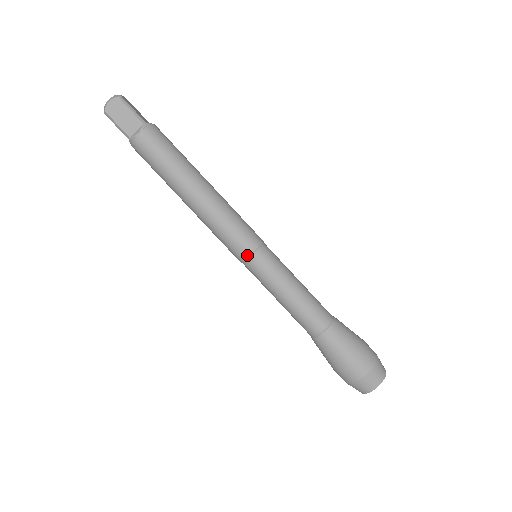
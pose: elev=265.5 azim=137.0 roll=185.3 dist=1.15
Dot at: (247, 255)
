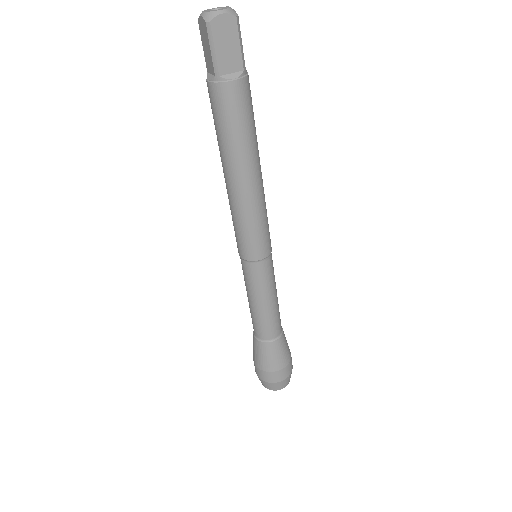
Dot at: (258, 259)
